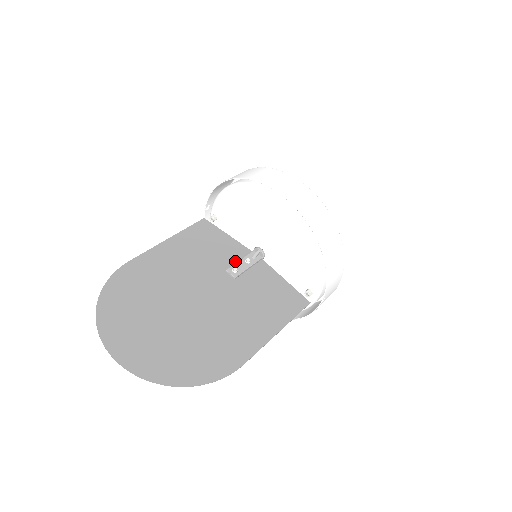
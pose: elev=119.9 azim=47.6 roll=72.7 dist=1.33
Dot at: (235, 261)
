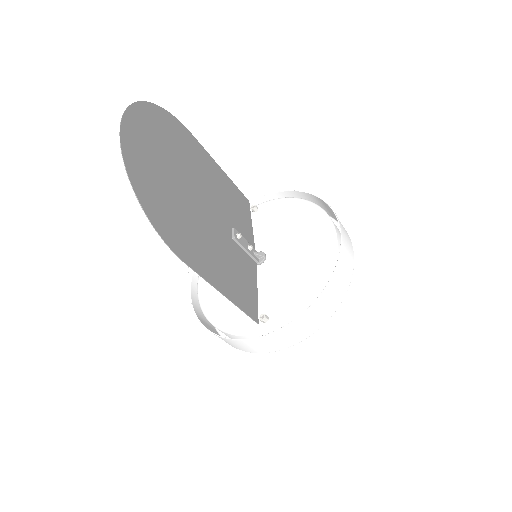
Dot at: (242, 236)
